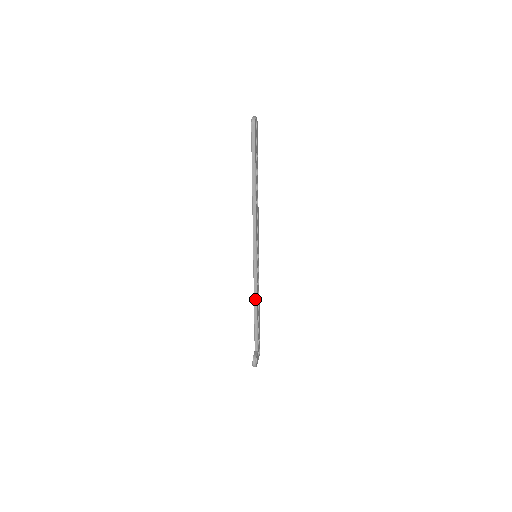
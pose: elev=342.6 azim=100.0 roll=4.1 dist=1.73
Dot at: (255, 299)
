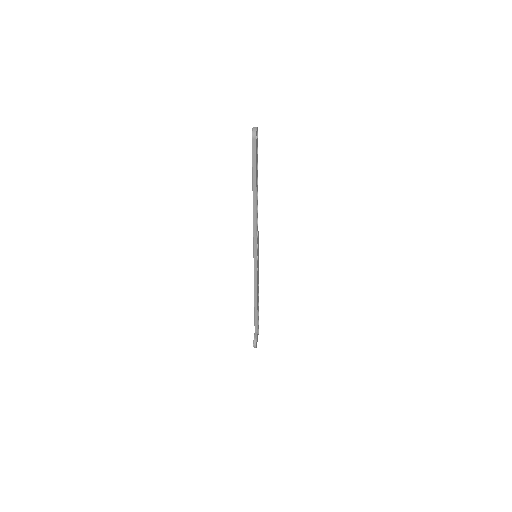
Dot at: (255, 293)
